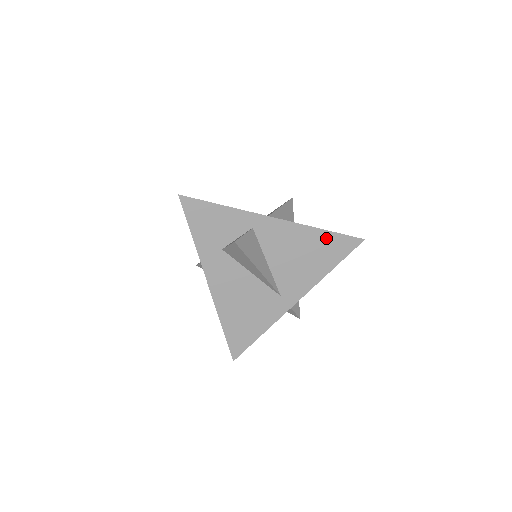
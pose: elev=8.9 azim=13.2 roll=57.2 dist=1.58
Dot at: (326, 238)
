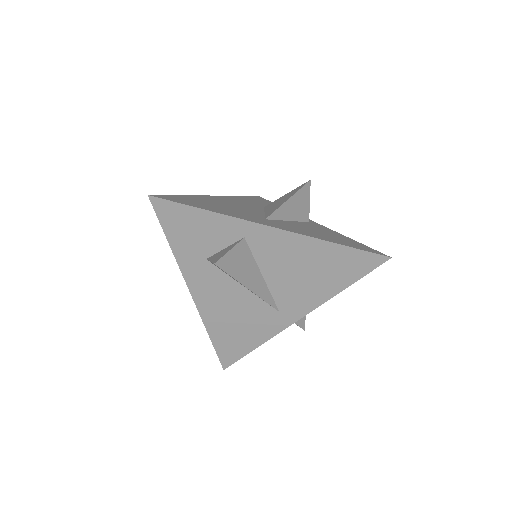
Dot at: (340, 253)
